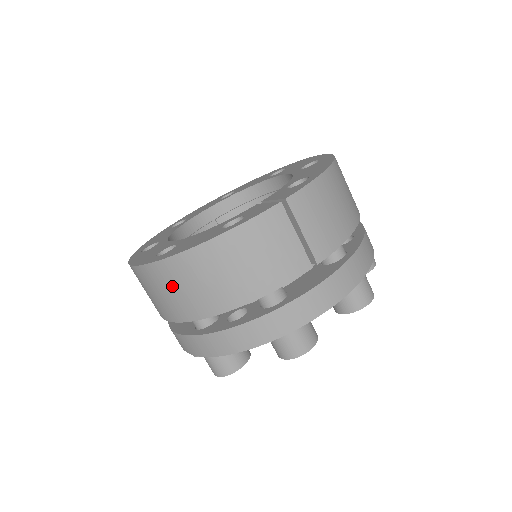
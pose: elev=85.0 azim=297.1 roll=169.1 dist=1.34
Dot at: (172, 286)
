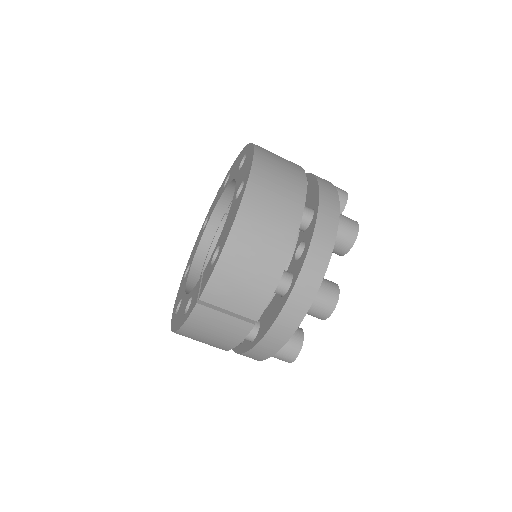
Dot at: occluded
